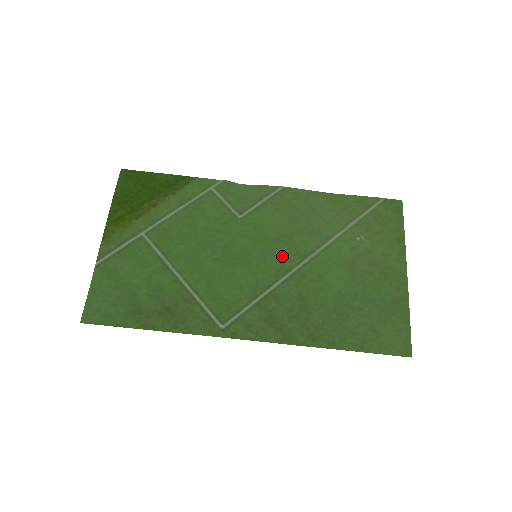
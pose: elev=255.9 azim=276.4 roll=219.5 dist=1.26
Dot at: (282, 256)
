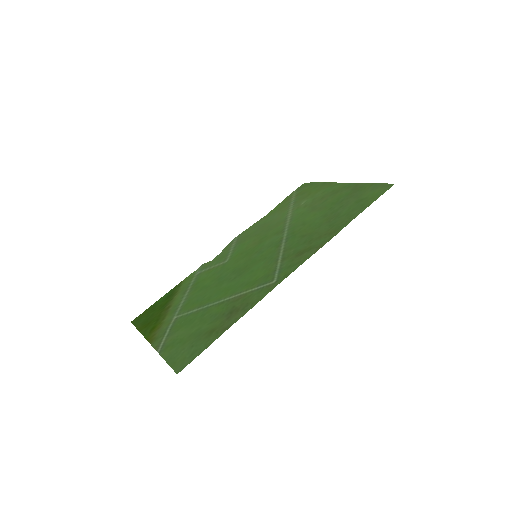
Dot at: (271, 242)
